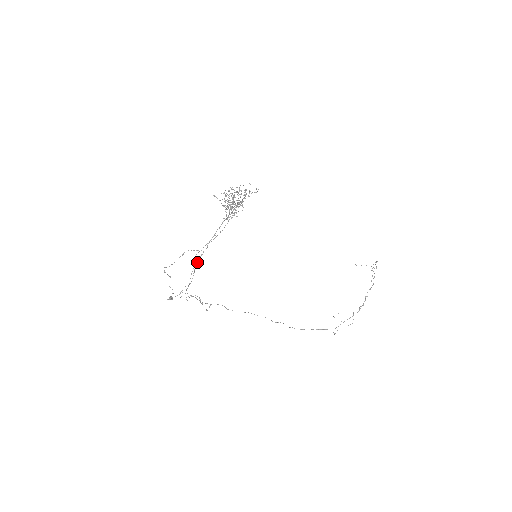
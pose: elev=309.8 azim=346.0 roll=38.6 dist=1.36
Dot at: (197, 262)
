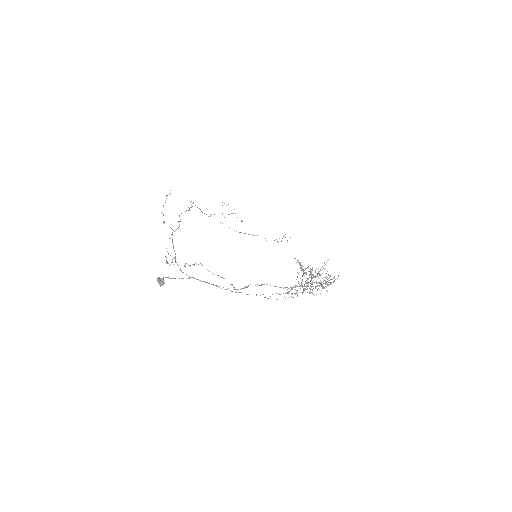
Dot at: occluded
